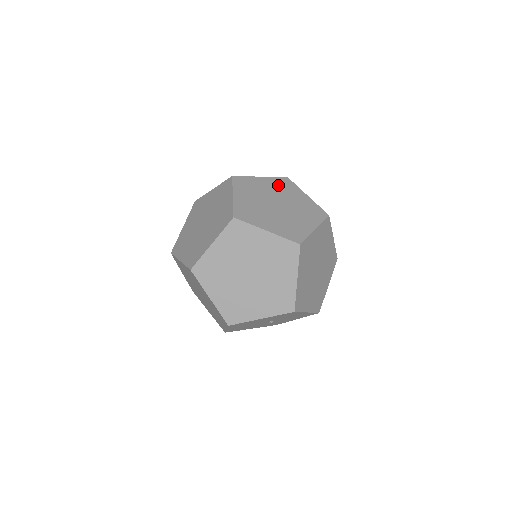
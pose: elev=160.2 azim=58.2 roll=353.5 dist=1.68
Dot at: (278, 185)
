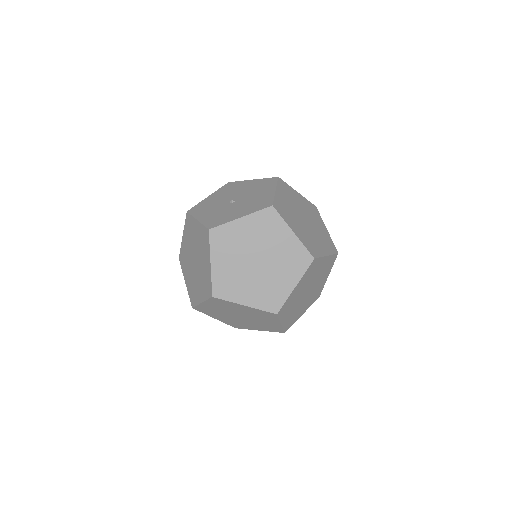
Dot at: (286, 193)
